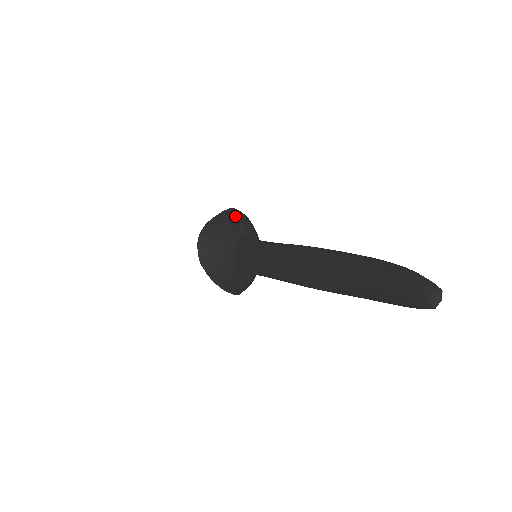
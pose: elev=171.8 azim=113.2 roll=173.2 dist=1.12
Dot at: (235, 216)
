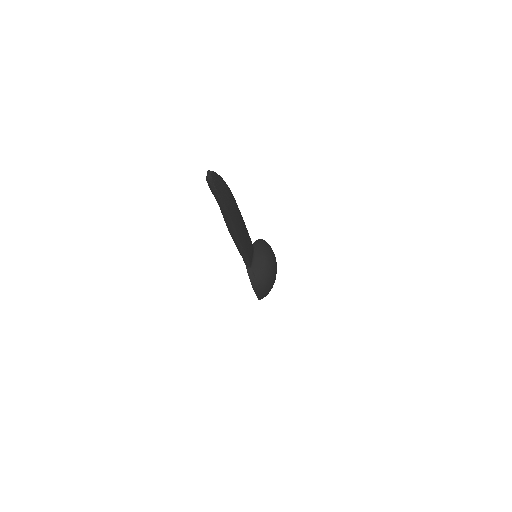
Dot at: occluded
